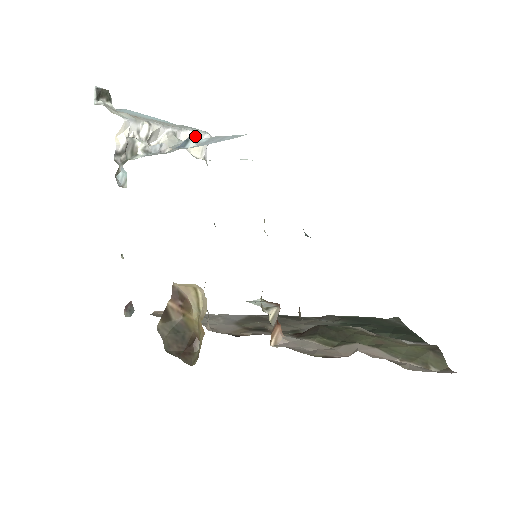
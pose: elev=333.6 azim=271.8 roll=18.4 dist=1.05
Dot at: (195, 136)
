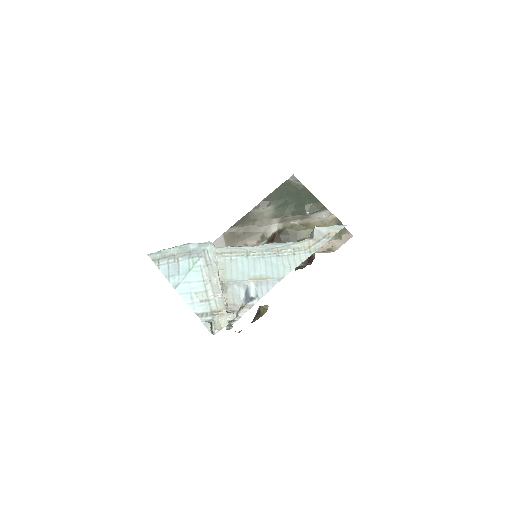
Dot at: (217, 262)
